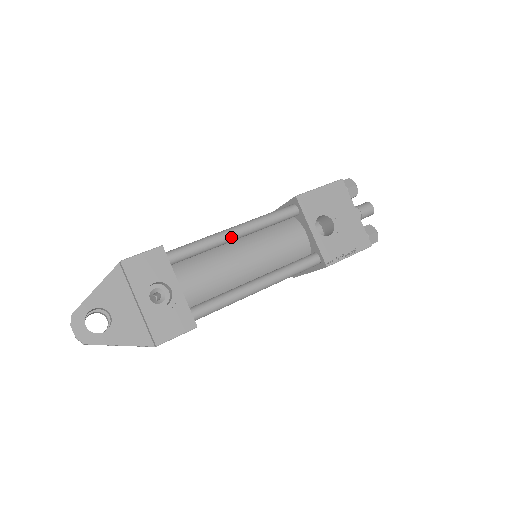
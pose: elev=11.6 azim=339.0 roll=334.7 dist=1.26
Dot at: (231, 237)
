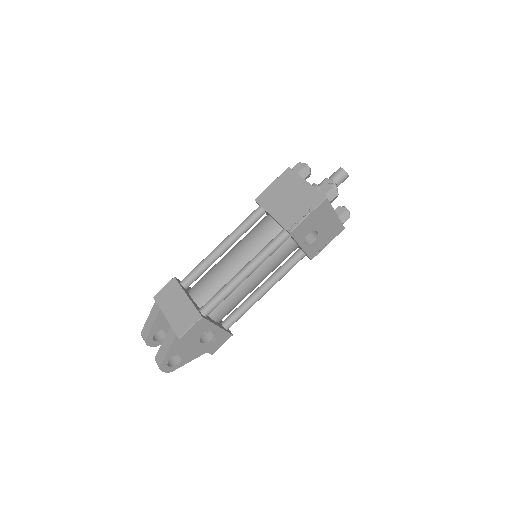
Dot at: occluded
